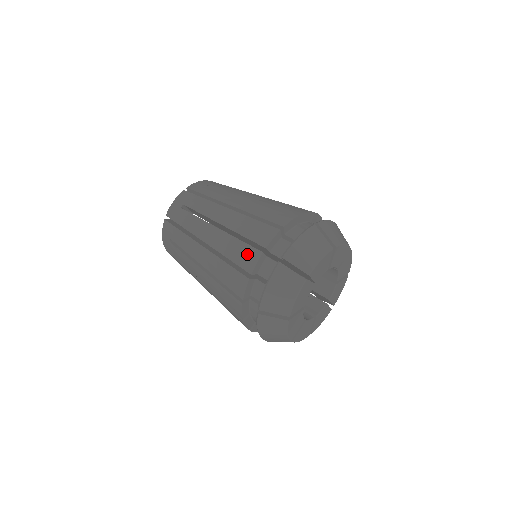
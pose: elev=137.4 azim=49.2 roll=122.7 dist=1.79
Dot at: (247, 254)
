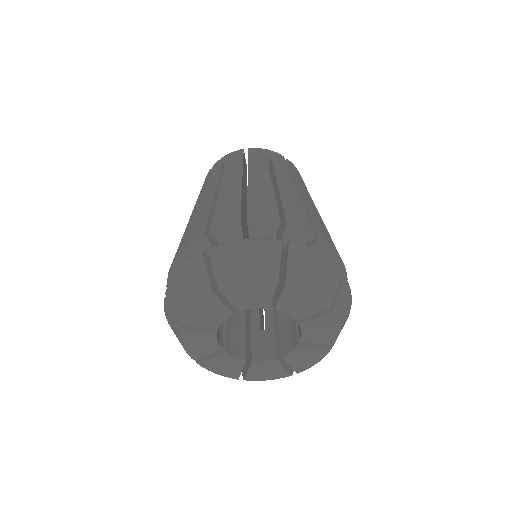
Dot at: (197, 228)
